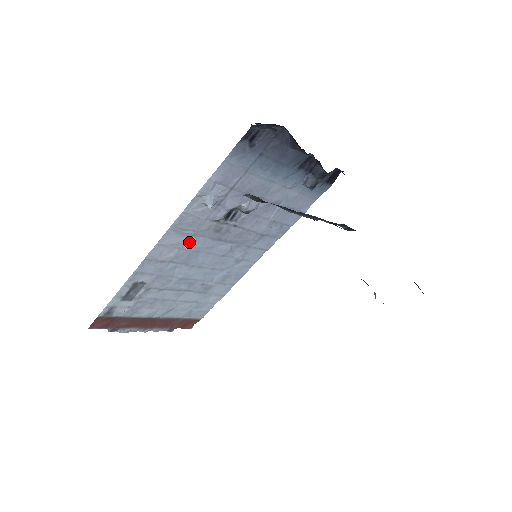
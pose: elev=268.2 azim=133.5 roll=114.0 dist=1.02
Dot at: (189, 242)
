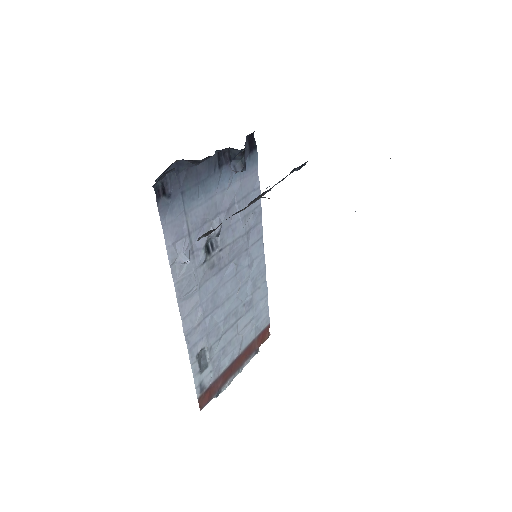
Dot at: (202, 294)
